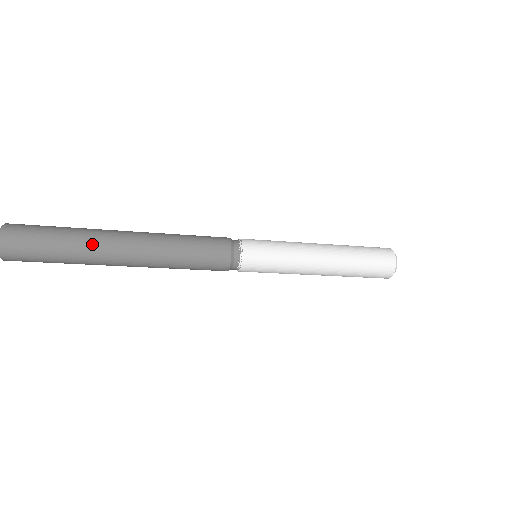
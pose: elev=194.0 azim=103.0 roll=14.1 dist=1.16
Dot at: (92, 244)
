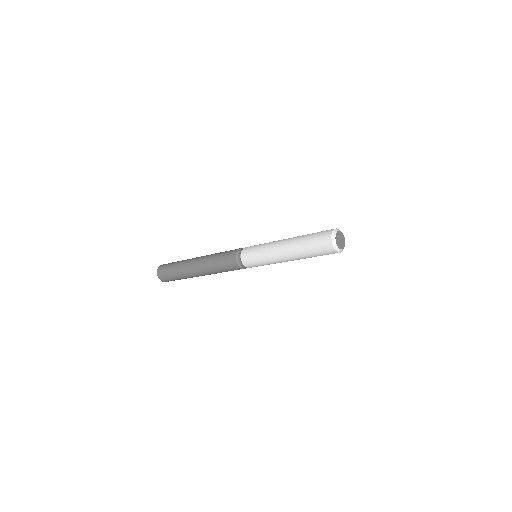
Dot at: (184, 270)
